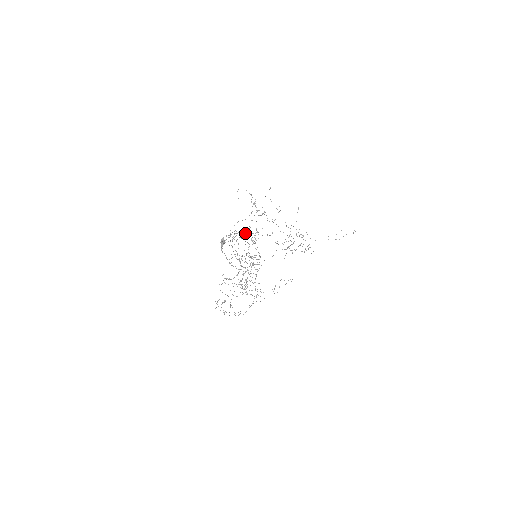
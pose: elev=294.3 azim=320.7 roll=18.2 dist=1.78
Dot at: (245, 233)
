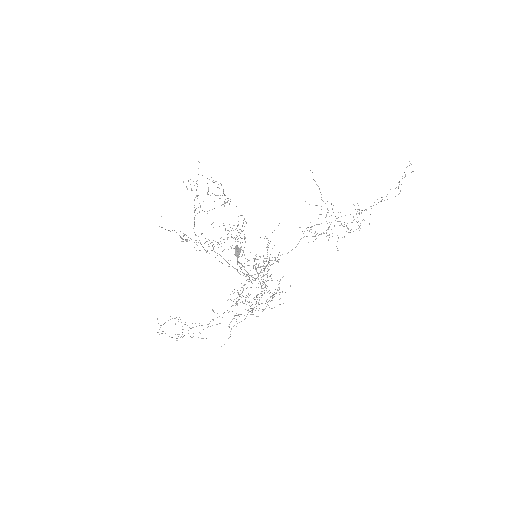
Dot at: occluded
